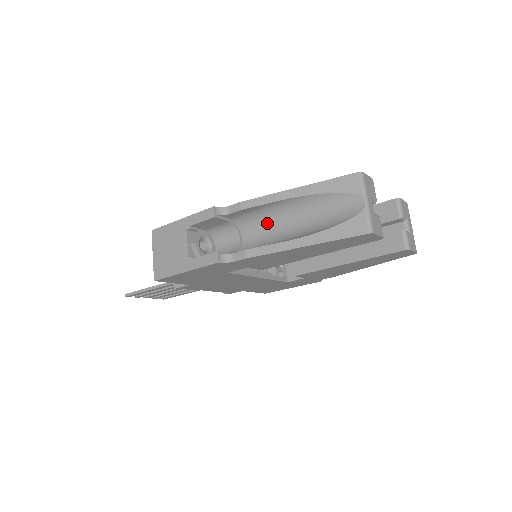
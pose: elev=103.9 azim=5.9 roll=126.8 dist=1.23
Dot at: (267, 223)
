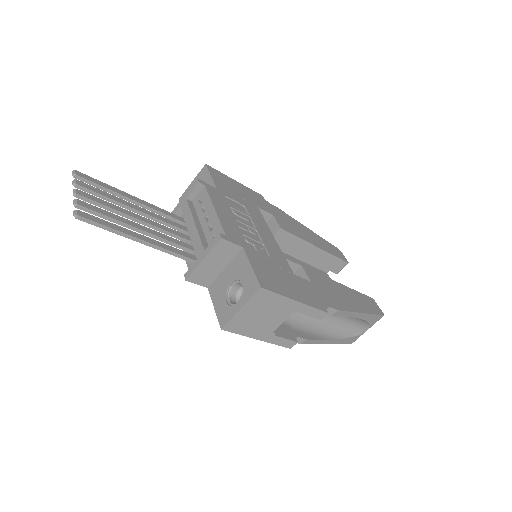
Dot at: occluded
